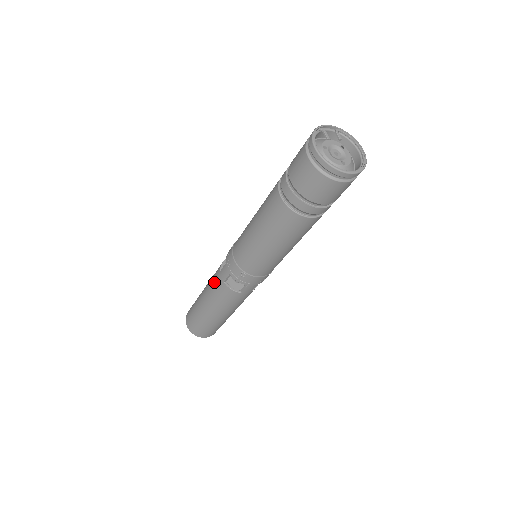
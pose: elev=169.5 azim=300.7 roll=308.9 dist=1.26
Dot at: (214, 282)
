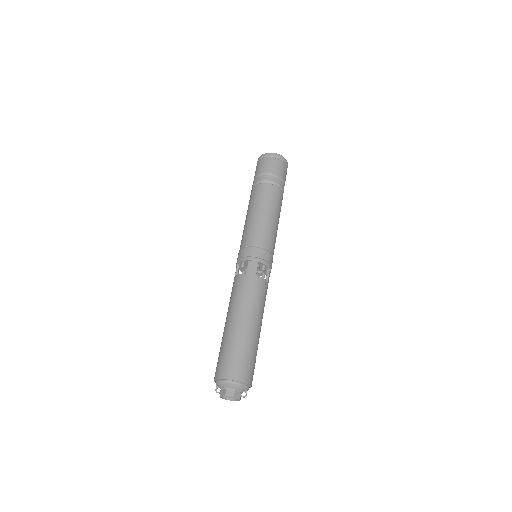
Dot at: (246, 288)
